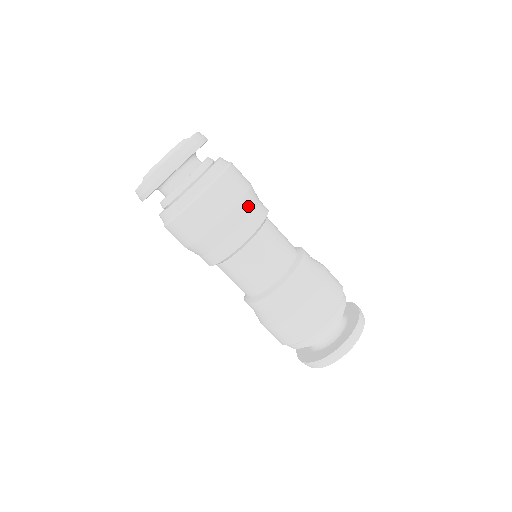
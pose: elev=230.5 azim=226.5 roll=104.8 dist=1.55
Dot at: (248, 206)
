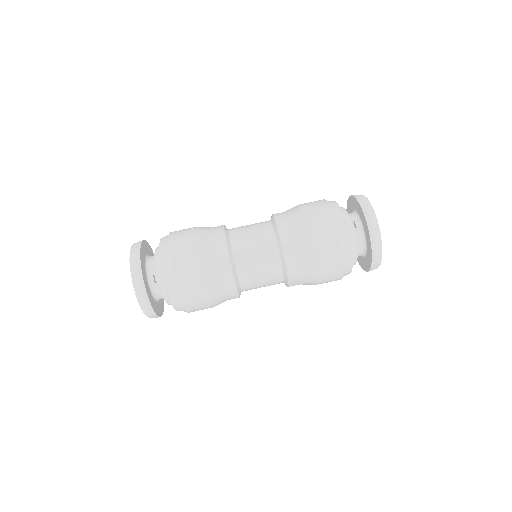
Dot at: (214, 284)
